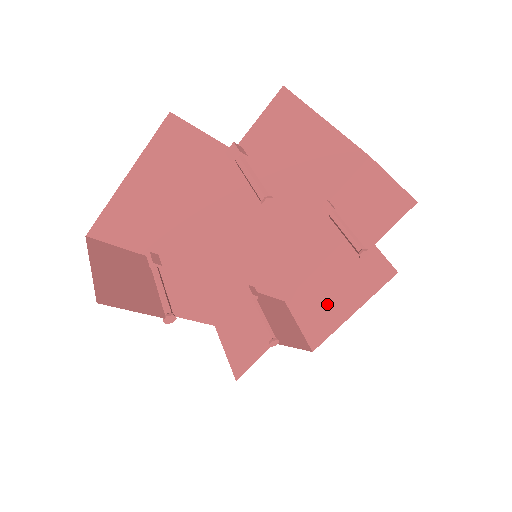
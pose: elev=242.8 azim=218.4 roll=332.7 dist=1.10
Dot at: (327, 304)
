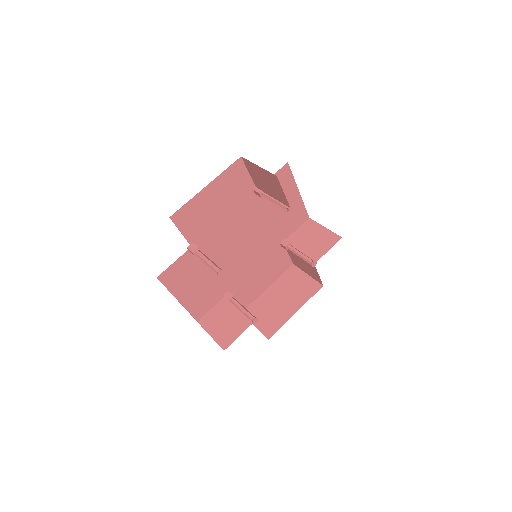
Dot at: (276, 310)
